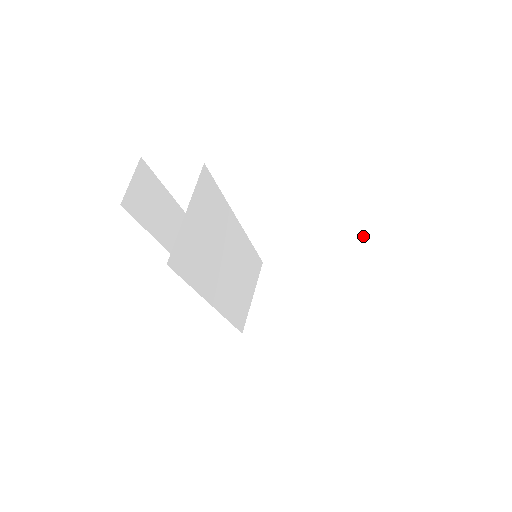
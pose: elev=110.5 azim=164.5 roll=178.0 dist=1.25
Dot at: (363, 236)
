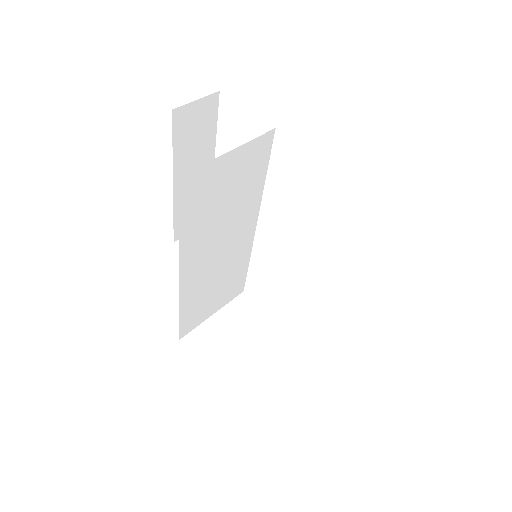
Dot at: (374, 301)
